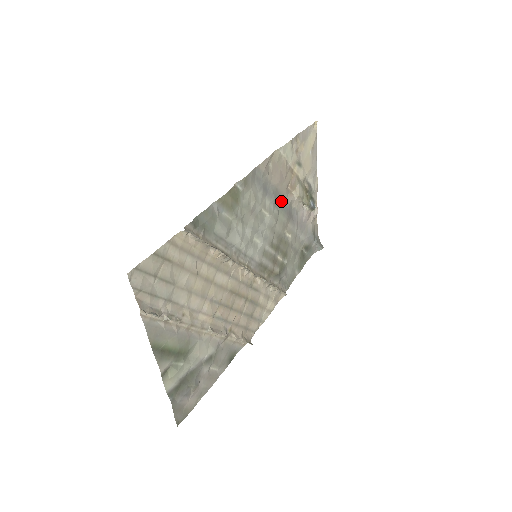
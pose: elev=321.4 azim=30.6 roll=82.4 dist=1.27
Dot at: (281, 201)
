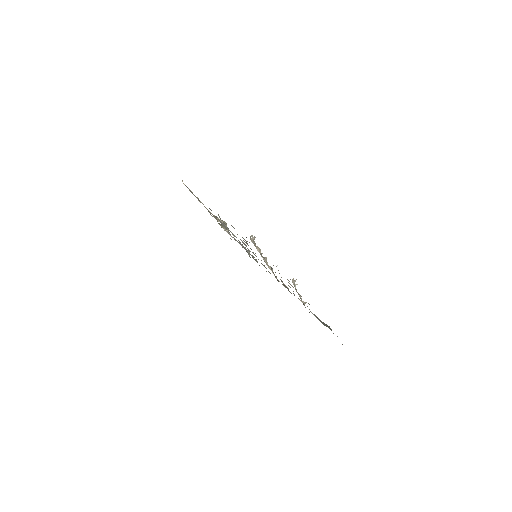
Dot at: occluded
